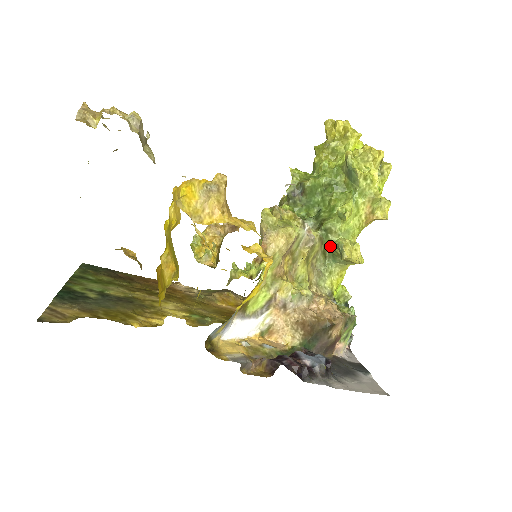
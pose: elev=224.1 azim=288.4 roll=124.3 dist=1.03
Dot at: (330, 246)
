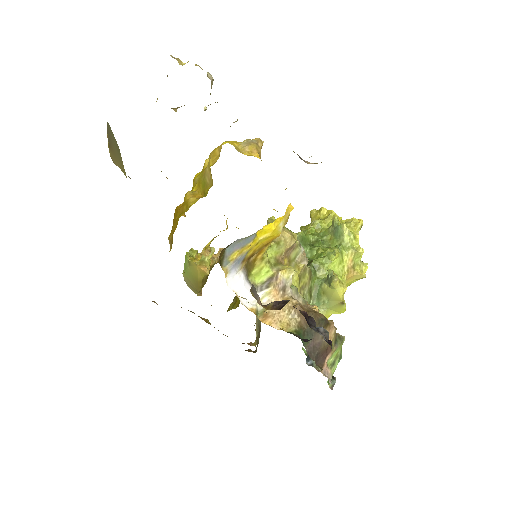
Dot at: (317, 284)
